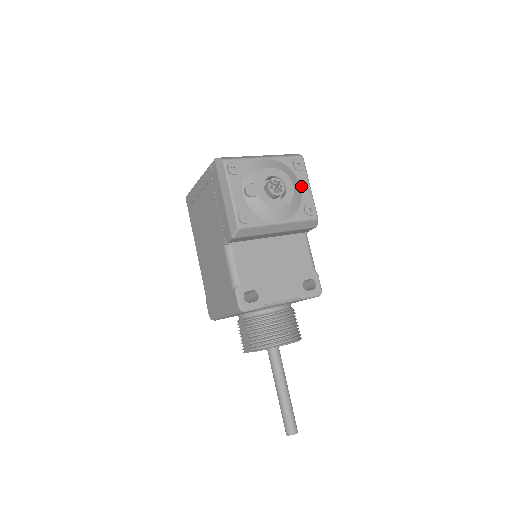
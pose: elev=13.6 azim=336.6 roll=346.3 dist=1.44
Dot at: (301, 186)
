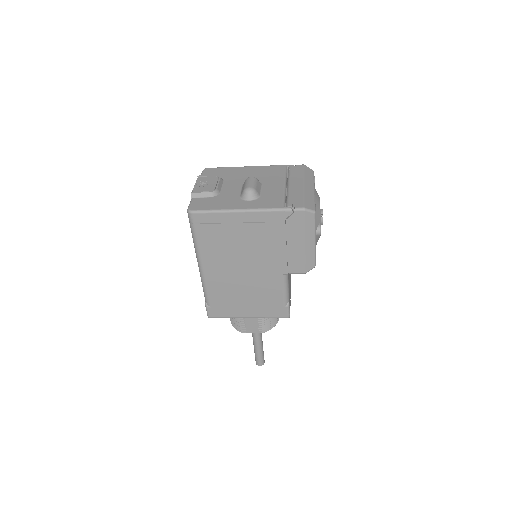
Dot at: occluded
